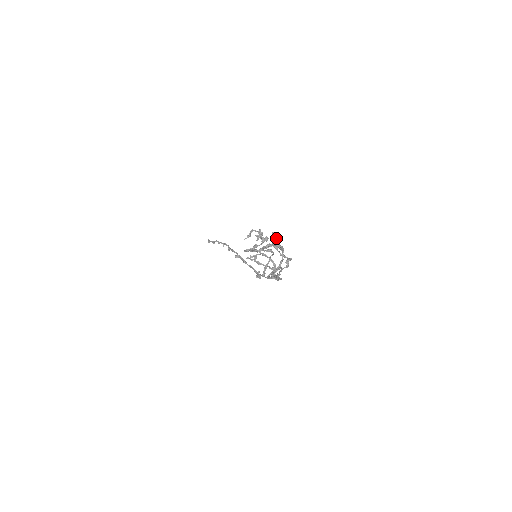
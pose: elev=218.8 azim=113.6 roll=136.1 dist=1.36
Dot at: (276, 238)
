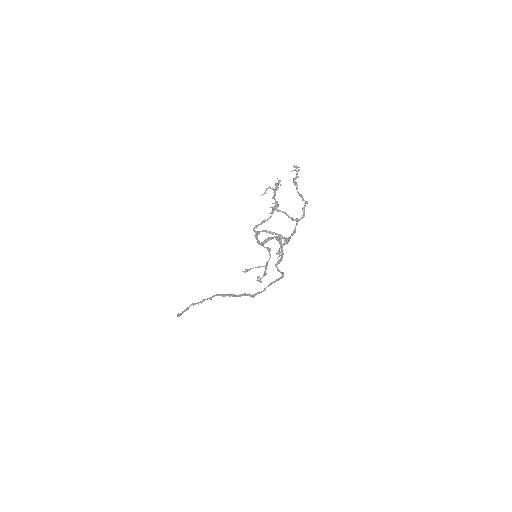
Dot at: (298, 170)
